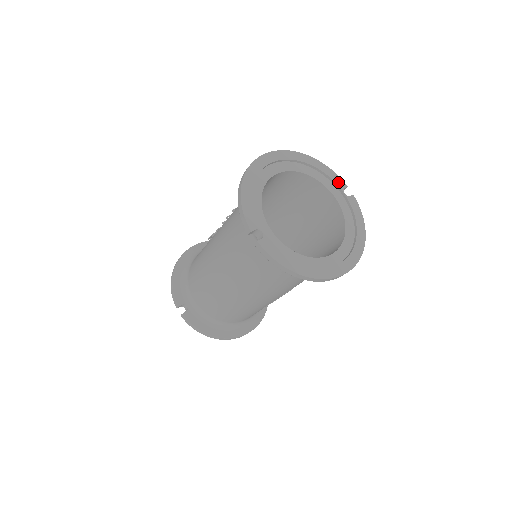
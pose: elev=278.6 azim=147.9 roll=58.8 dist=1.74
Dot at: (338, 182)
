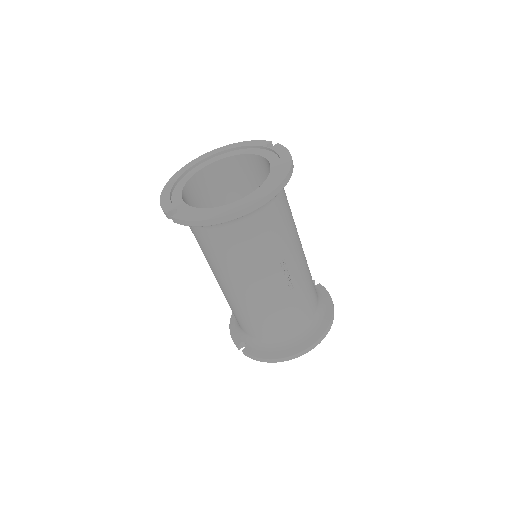
Dot at: (260, 144)
